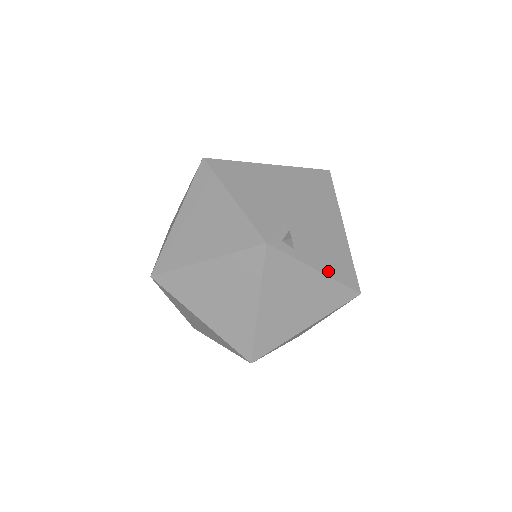
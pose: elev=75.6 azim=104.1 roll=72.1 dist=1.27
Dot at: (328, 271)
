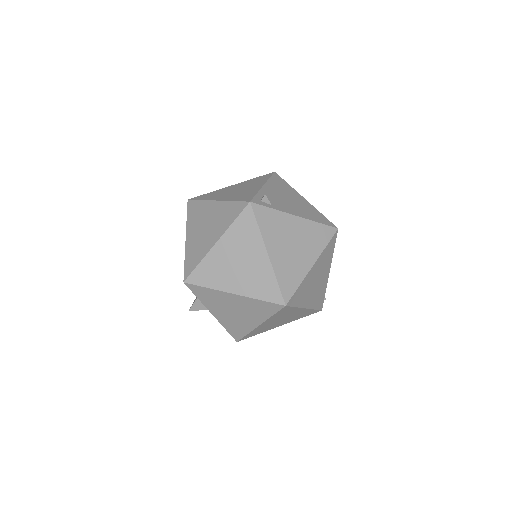
Dot at: (304, 216)
